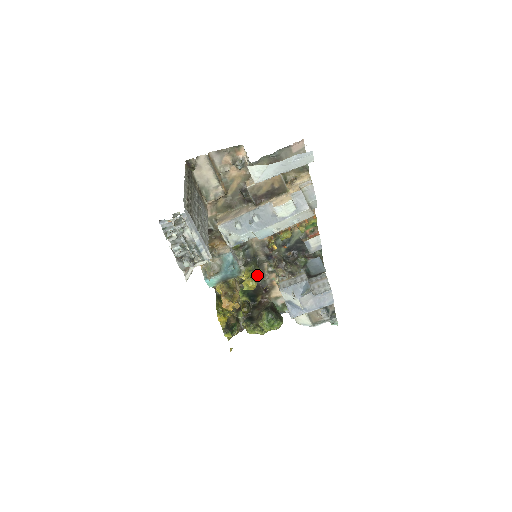
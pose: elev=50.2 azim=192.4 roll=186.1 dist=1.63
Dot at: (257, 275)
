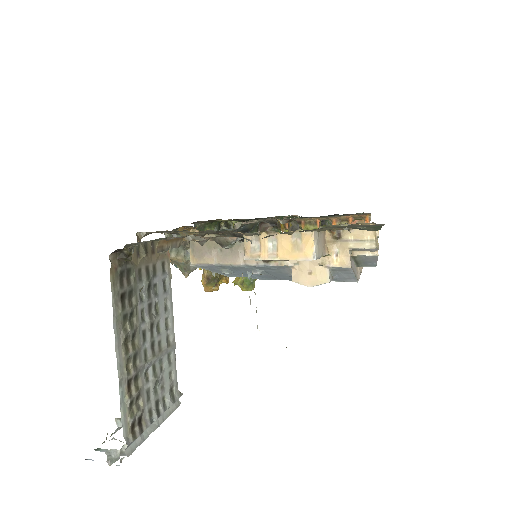
Dot at: occluded
